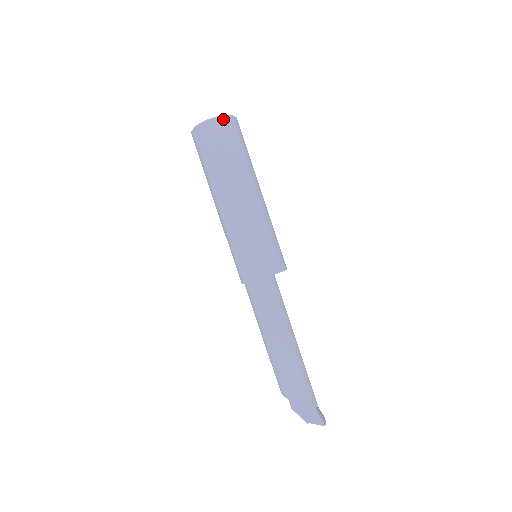
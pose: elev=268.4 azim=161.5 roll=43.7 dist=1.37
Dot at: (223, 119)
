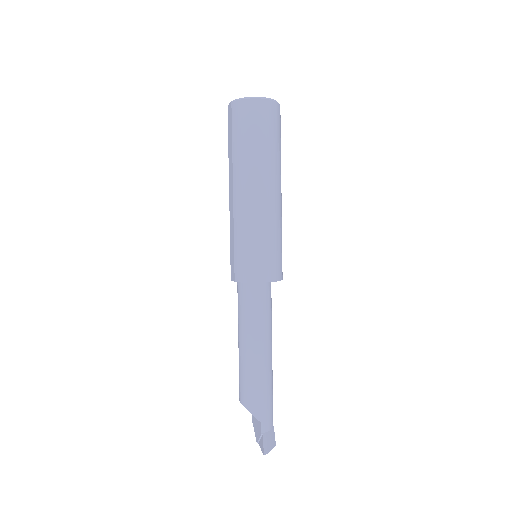
Dot at: (252, 101)
